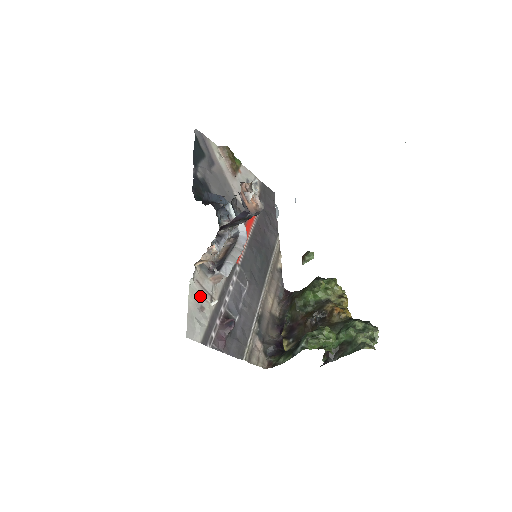
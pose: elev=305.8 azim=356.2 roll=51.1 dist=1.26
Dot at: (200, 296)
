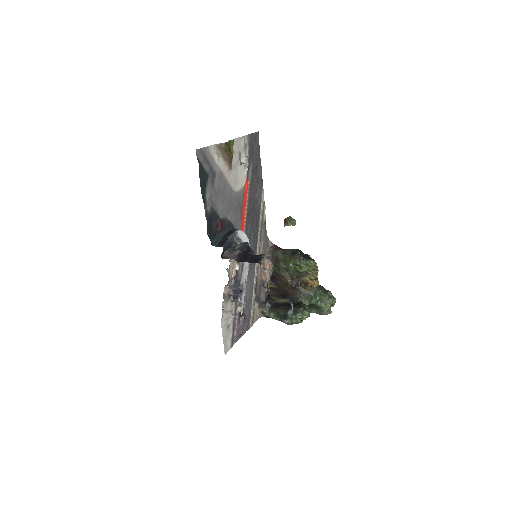
Dot at: (226, 319)
